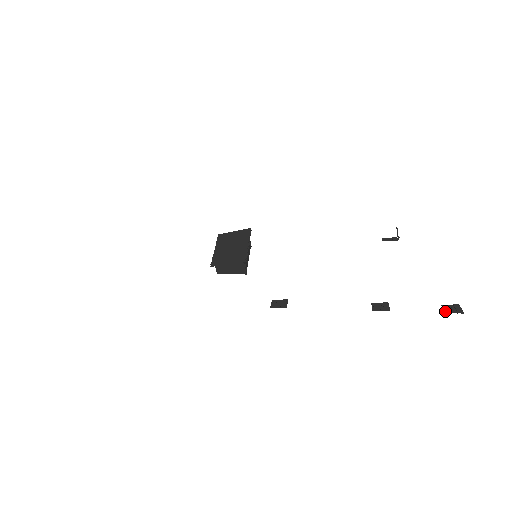
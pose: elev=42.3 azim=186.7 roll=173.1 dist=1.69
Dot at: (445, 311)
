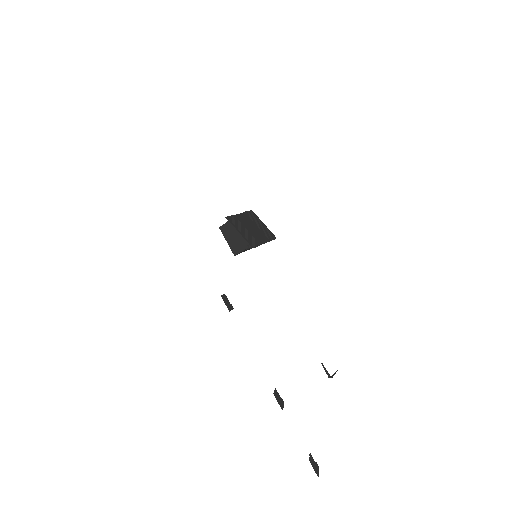
Dot at: (310, 459)
